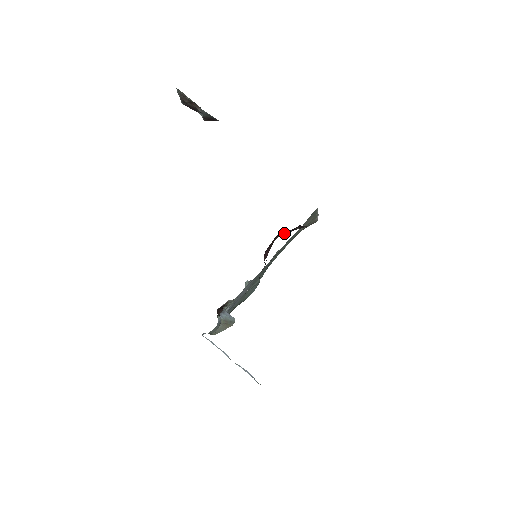
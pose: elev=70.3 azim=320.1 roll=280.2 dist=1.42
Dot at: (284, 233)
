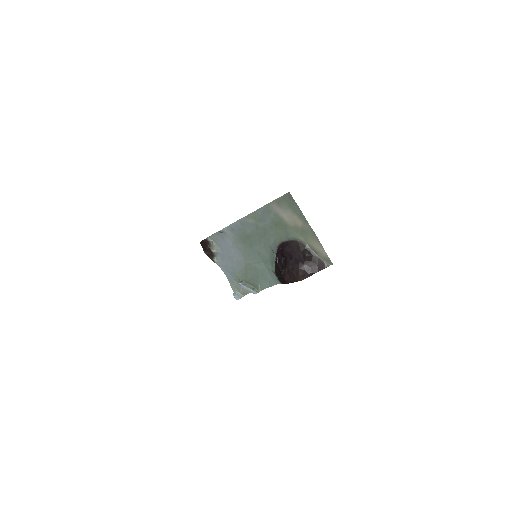
Dot at: occluded
